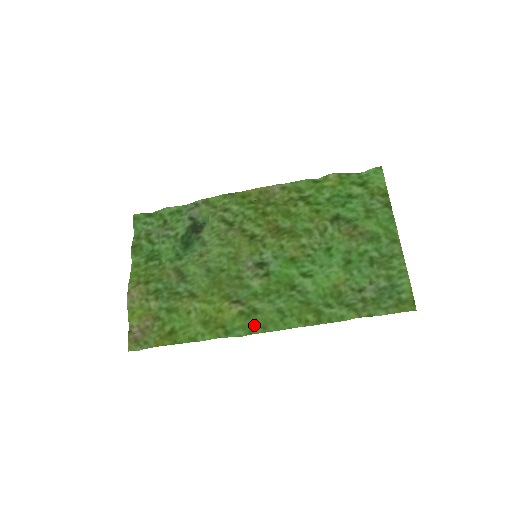
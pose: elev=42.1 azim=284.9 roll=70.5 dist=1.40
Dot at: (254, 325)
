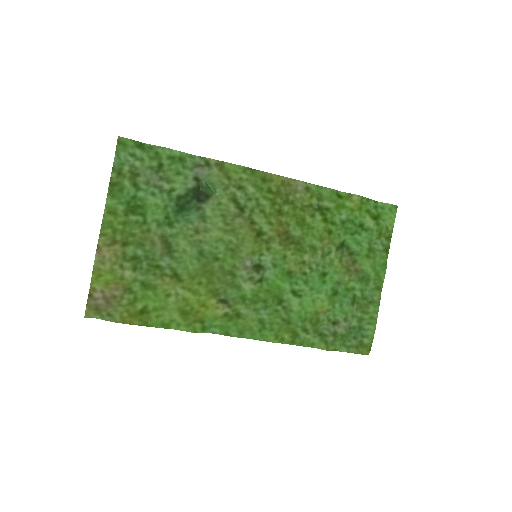
Dot at: (233, 328)
